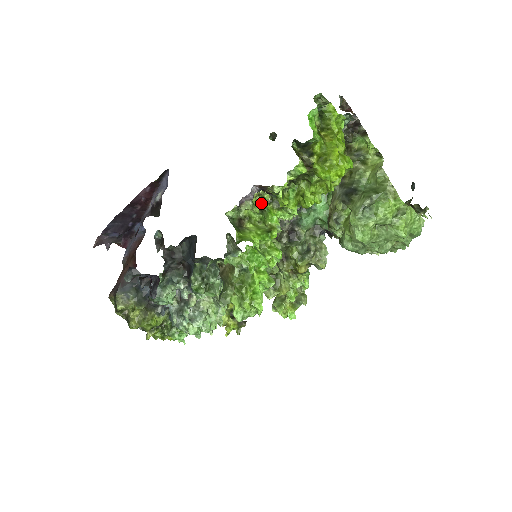
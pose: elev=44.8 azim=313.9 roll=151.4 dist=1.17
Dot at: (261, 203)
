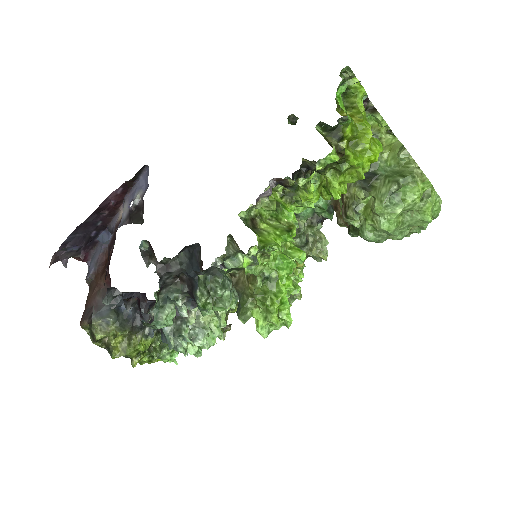
Dot at: occluded
